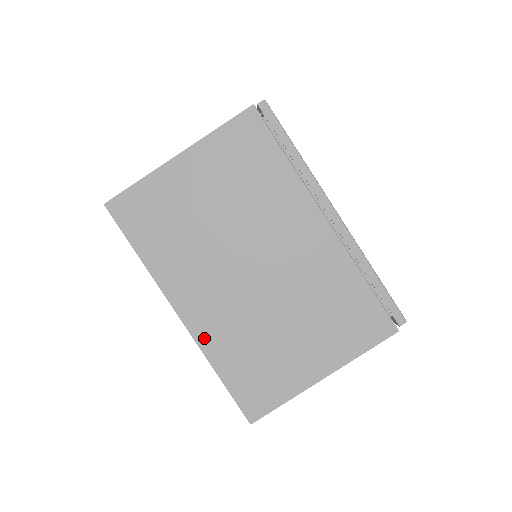
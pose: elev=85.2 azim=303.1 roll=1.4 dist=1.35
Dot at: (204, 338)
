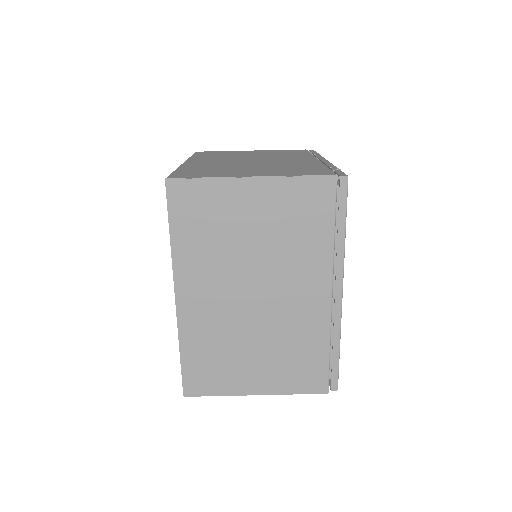
Dot at: (186, 323)
